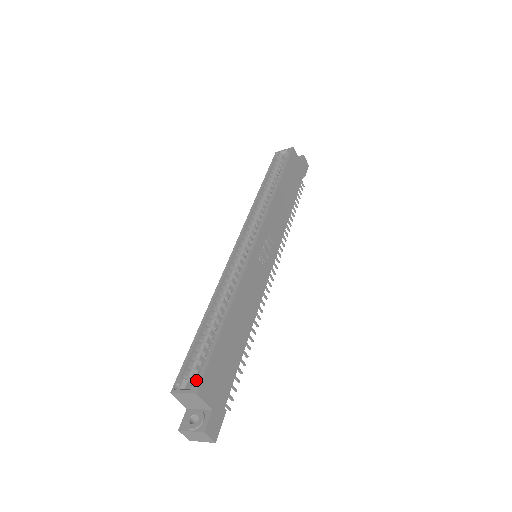
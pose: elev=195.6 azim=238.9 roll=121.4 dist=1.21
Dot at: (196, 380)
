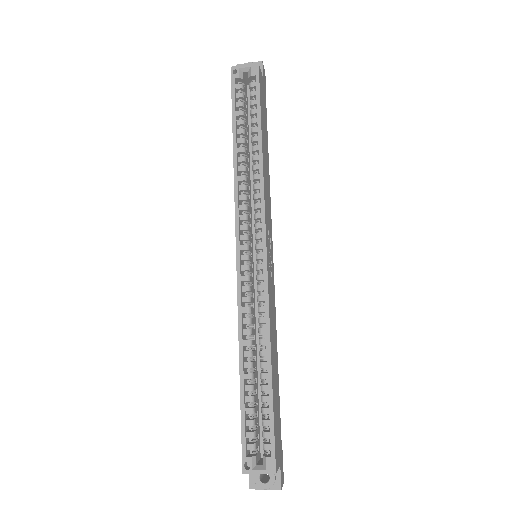
Dot at: (269, 459)
